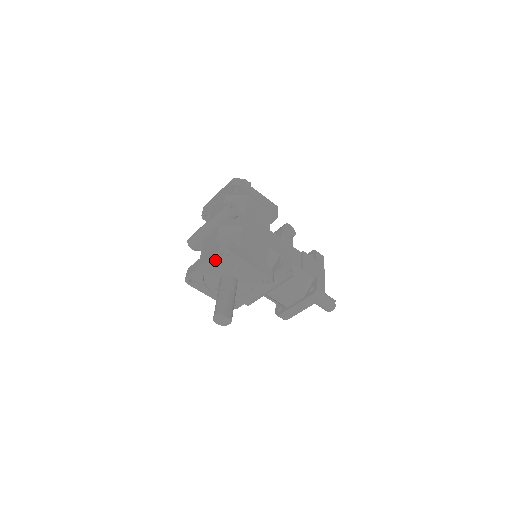
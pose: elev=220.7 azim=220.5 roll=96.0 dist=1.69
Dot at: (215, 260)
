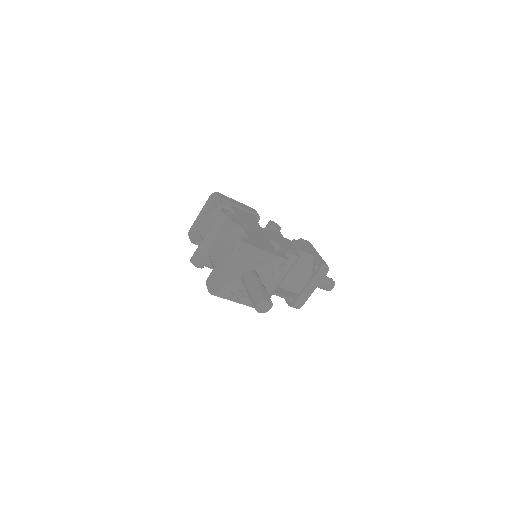
Dot at: (234, 258)
